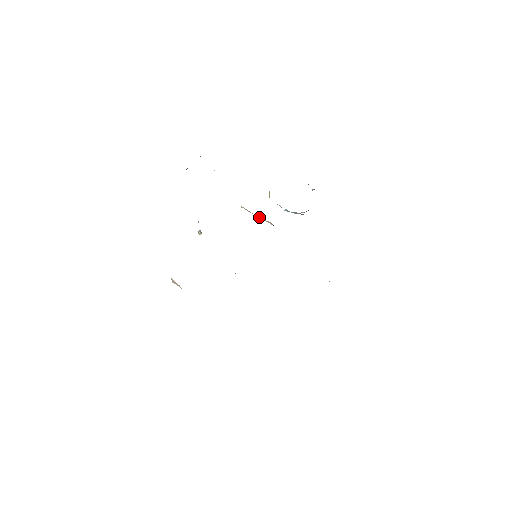
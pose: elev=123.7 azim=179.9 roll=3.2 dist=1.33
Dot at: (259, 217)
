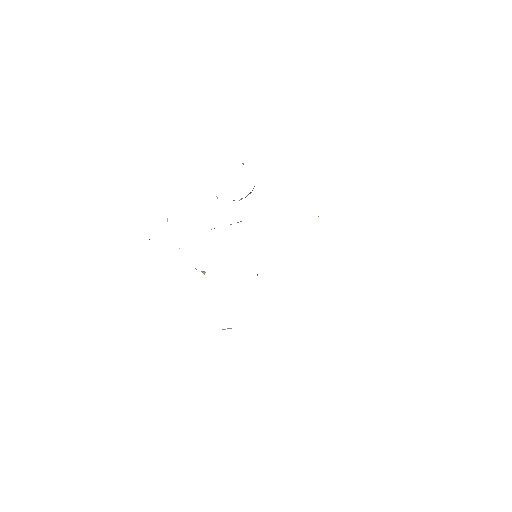
Dot at: occluded
